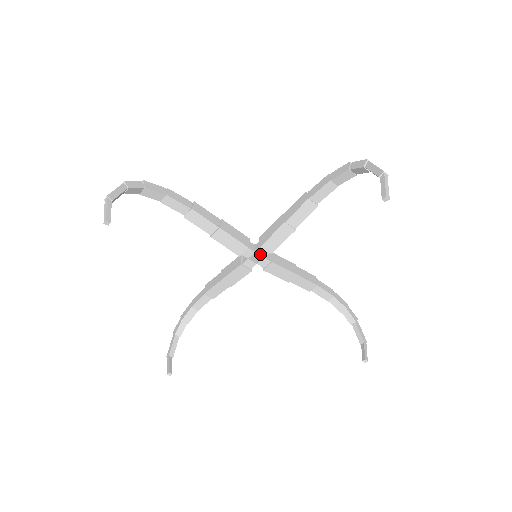
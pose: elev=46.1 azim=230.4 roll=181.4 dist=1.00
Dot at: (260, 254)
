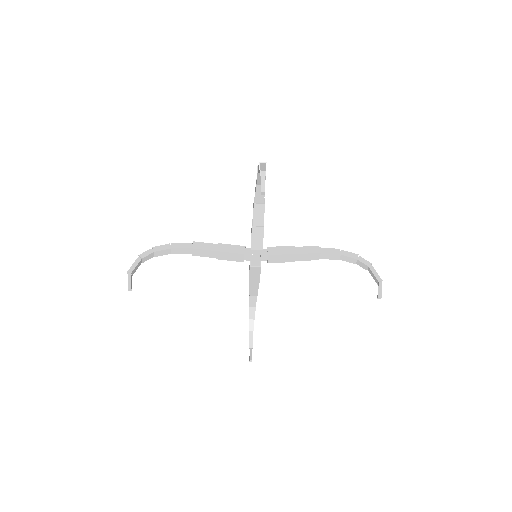
Dot at: (256, 254)
